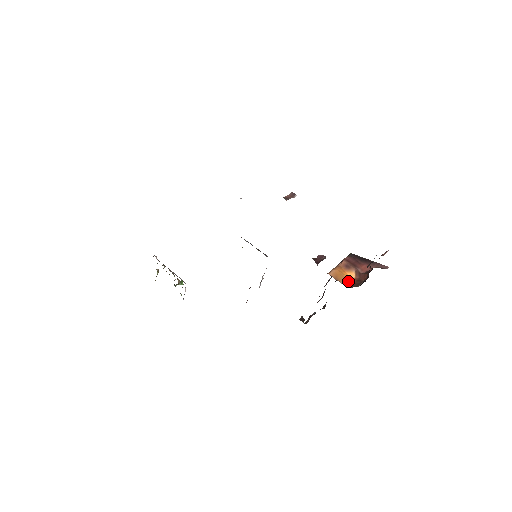
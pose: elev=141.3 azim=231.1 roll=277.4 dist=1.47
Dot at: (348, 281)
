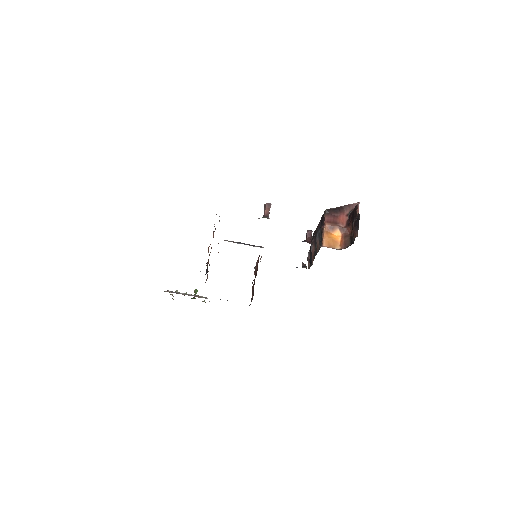
Dot at: (339, 242)
